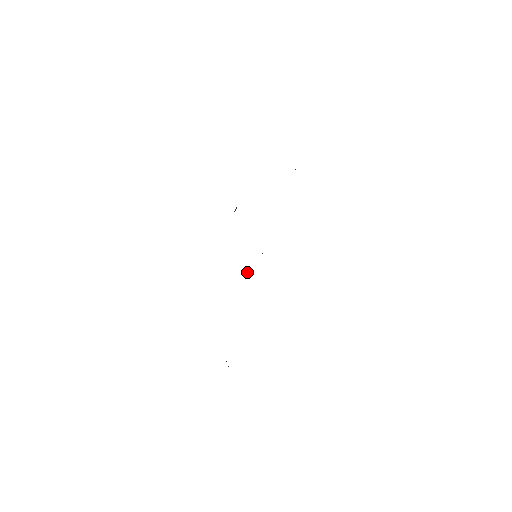
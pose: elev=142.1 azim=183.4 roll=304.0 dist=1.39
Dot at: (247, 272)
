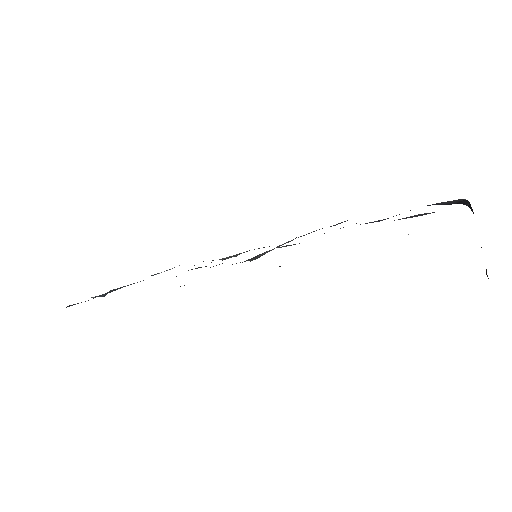
Dot at: (258, 256)
